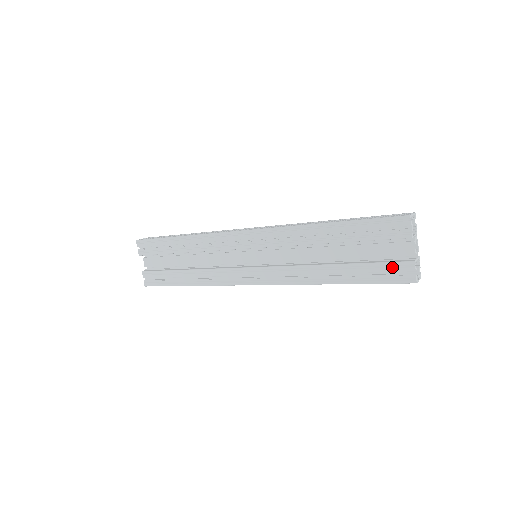
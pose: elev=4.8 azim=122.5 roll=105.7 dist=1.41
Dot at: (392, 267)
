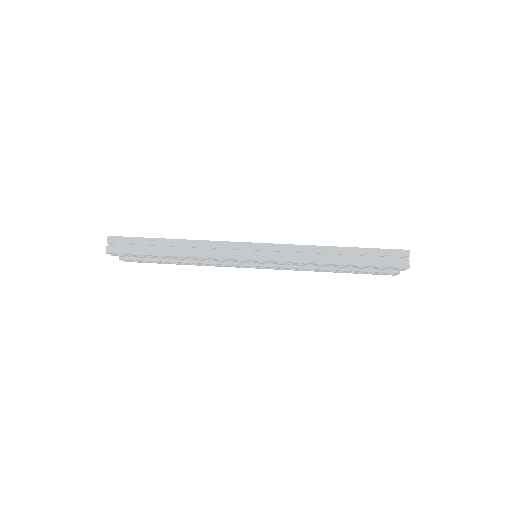
Dot at: (382, 273)
